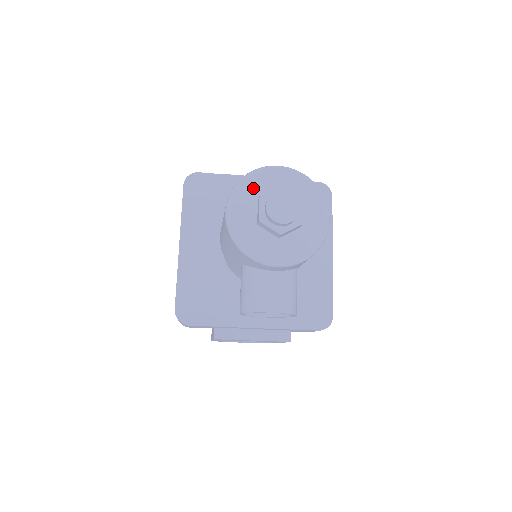
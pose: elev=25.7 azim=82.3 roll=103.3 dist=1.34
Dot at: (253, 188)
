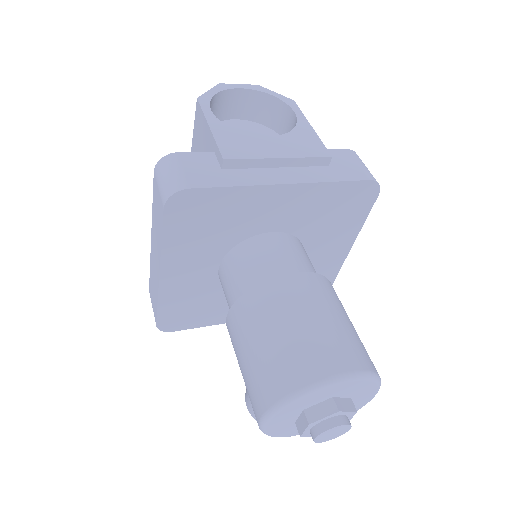
Dot at: (302, 405)
